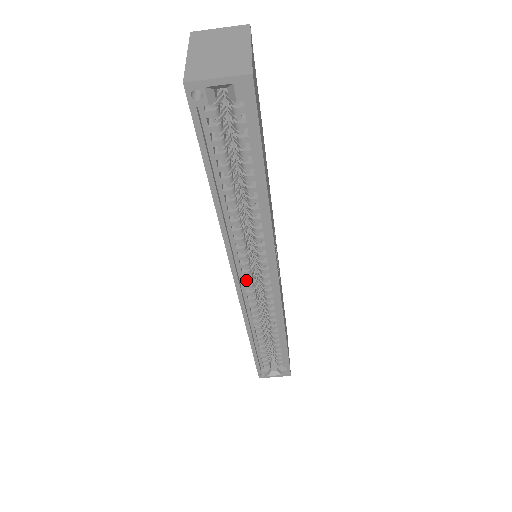
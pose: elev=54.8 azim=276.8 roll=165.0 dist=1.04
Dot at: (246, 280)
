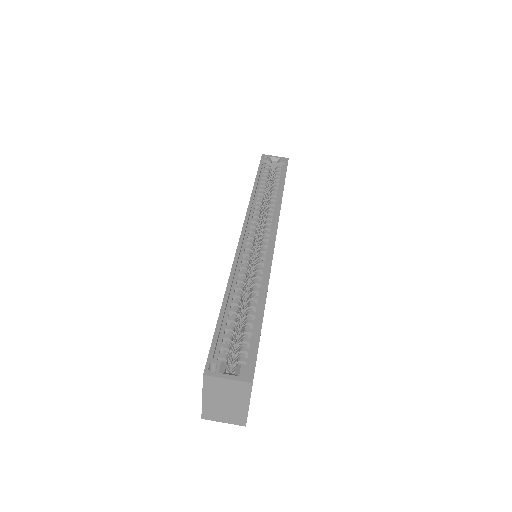
Dot at: (250, 235)
